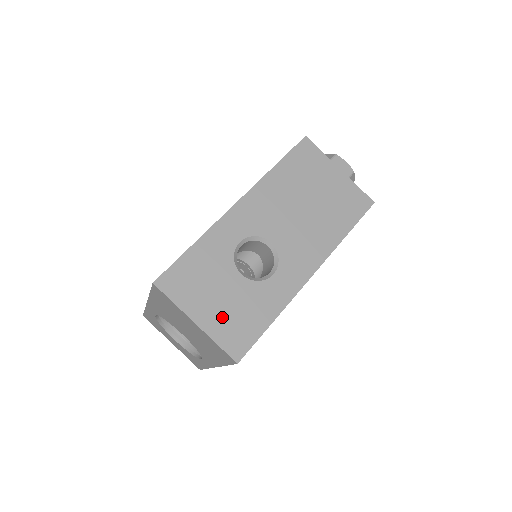
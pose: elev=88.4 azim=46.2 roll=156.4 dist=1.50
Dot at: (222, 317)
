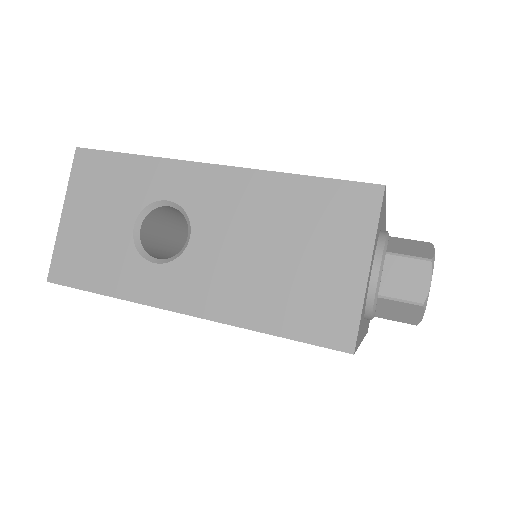
Dot at: (80, 236)
